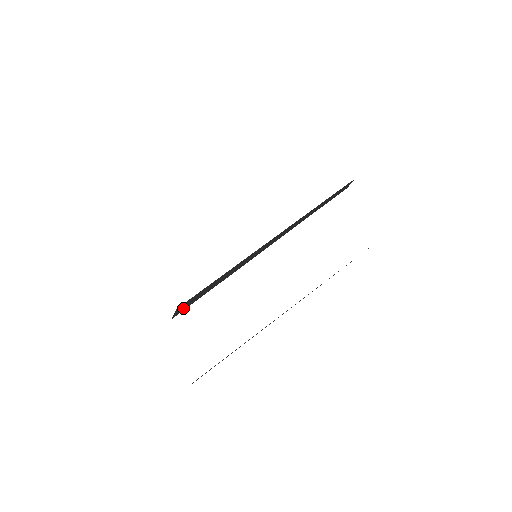
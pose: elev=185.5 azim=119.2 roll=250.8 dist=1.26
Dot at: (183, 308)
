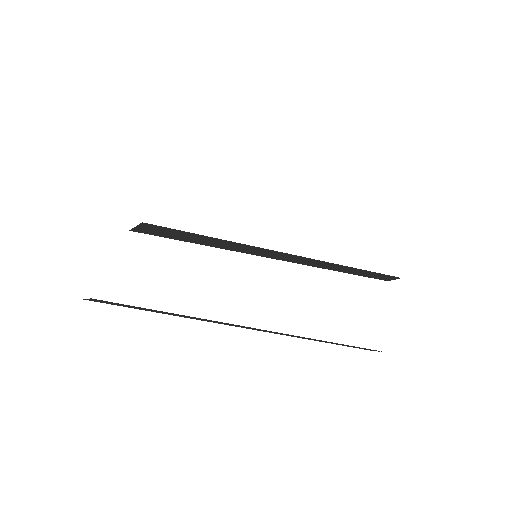
Dot at: (149, 231)
